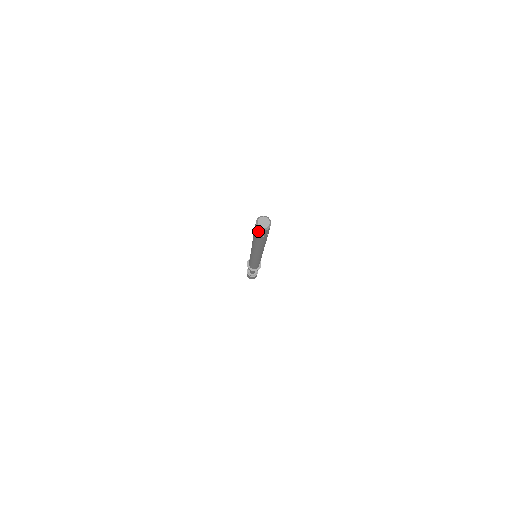
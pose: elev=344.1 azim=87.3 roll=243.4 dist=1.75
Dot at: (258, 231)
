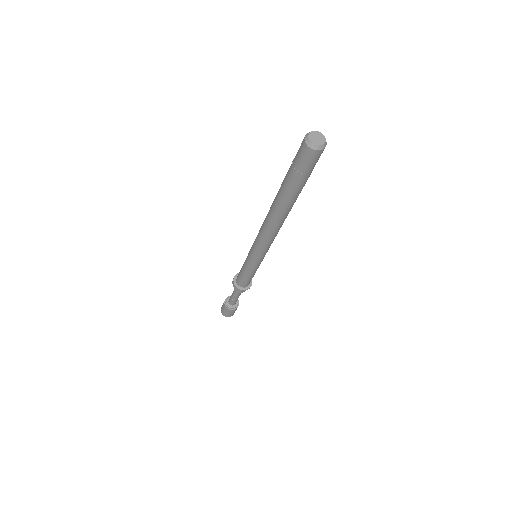
Dot at: (311, 160)
